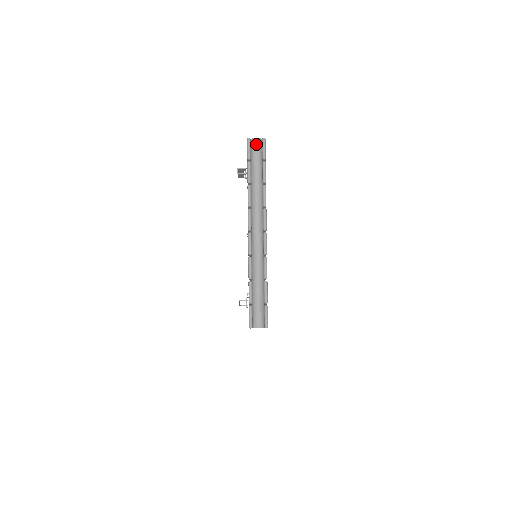
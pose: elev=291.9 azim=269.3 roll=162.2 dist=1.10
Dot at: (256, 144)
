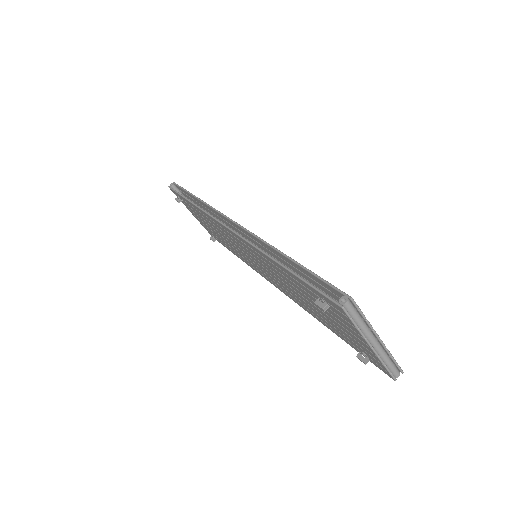
Dot at: (348, 305)
